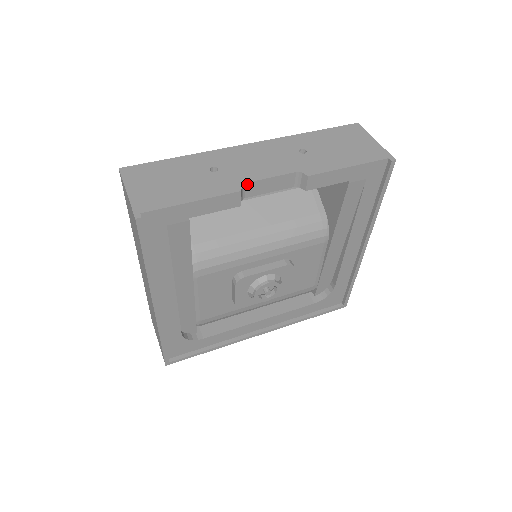
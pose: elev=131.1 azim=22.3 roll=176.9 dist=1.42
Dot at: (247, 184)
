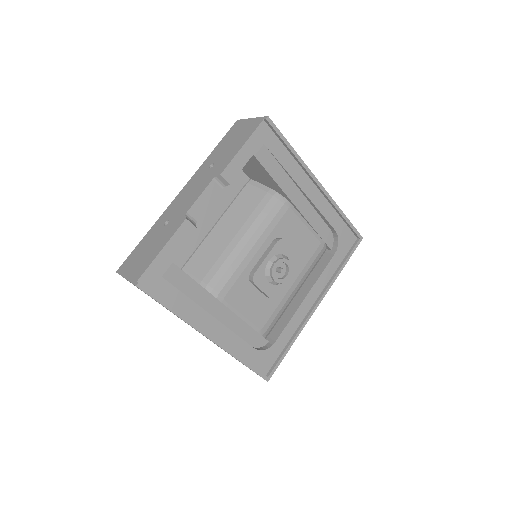
Dot at: (189, 212)
